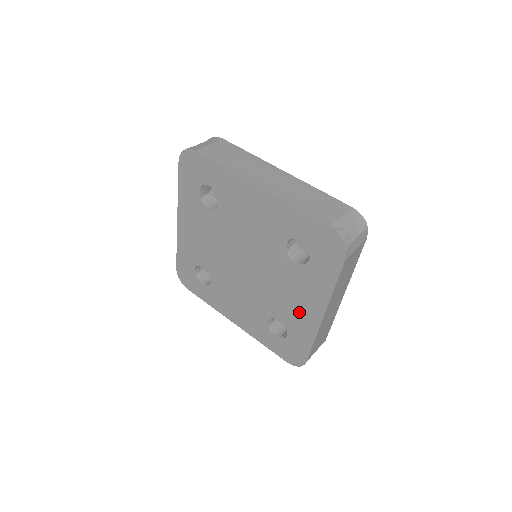
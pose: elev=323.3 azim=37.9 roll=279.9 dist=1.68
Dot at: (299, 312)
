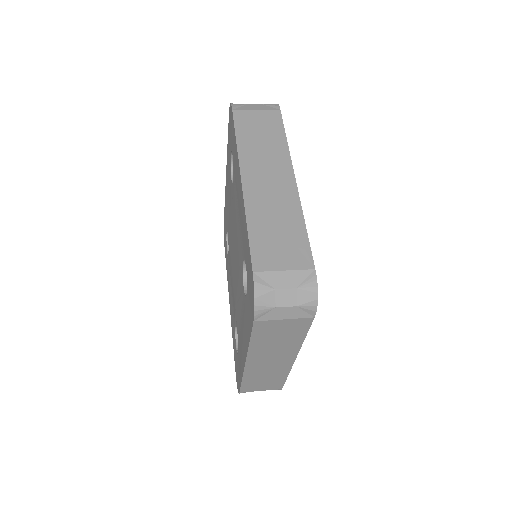
Dot at: (241, 340)
